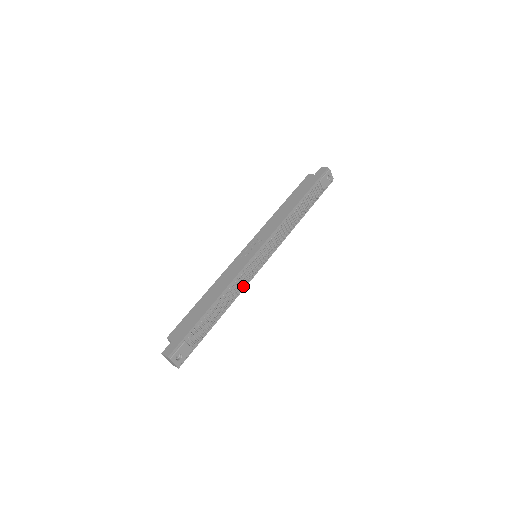
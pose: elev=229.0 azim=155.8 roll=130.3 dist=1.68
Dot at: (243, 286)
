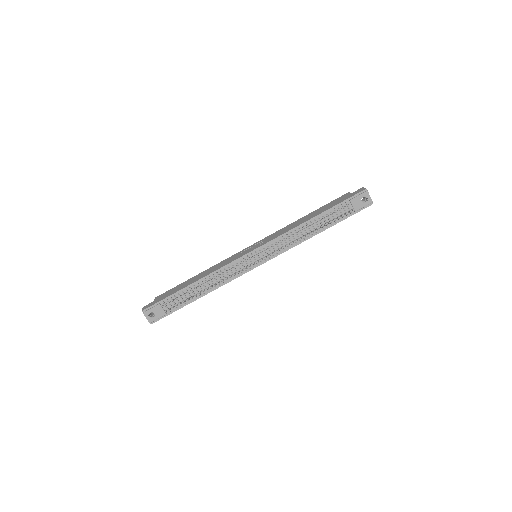
Dot at: (227, 277)
